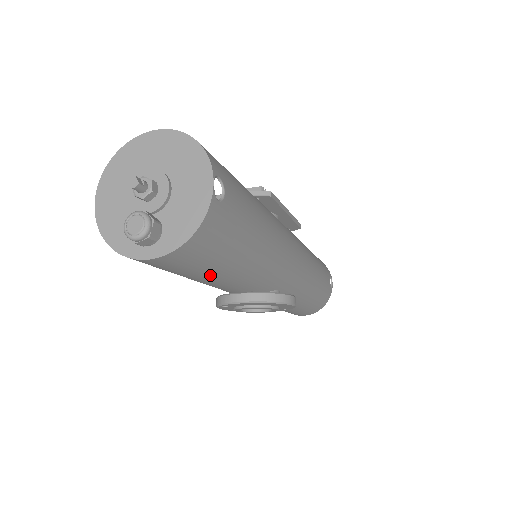
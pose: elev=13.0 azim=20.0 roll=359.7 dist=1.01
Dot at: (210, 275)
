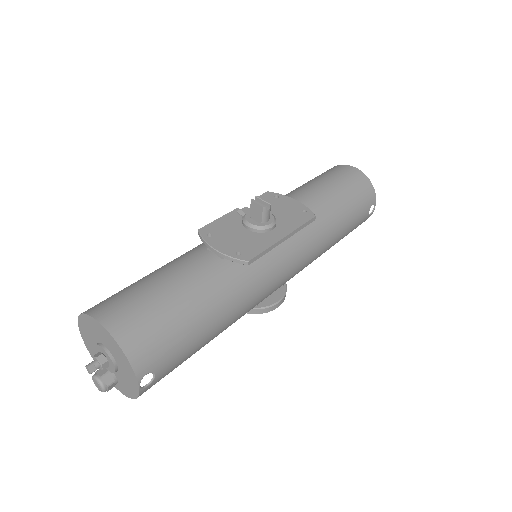
Dot at: occluded
